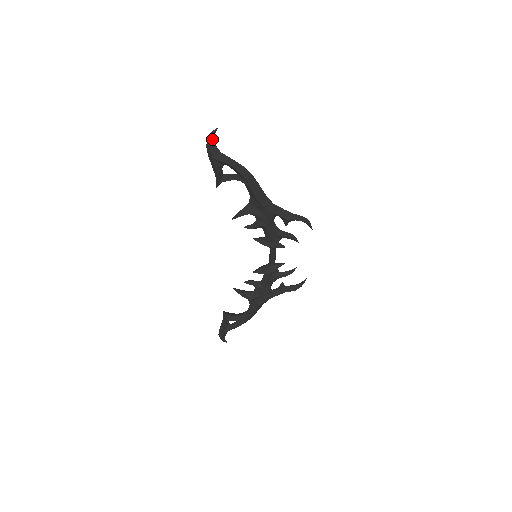
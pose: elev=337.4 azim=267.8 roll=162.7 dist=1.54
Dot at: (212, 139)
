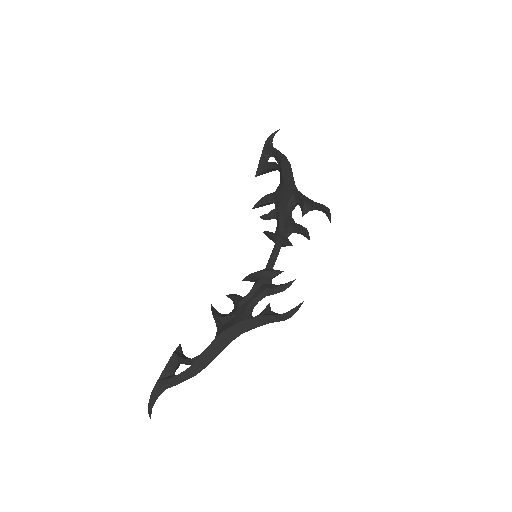
Dot at: (271, 136)
